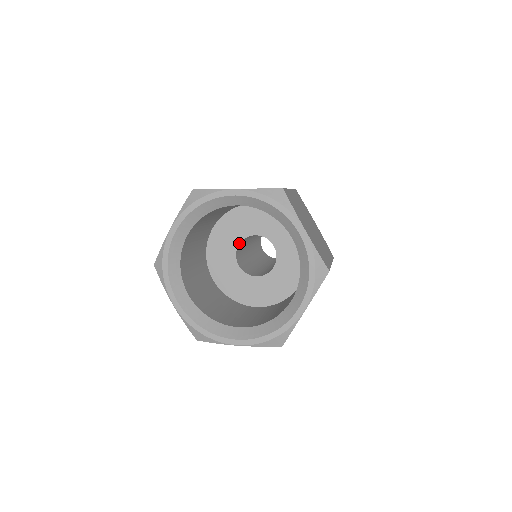
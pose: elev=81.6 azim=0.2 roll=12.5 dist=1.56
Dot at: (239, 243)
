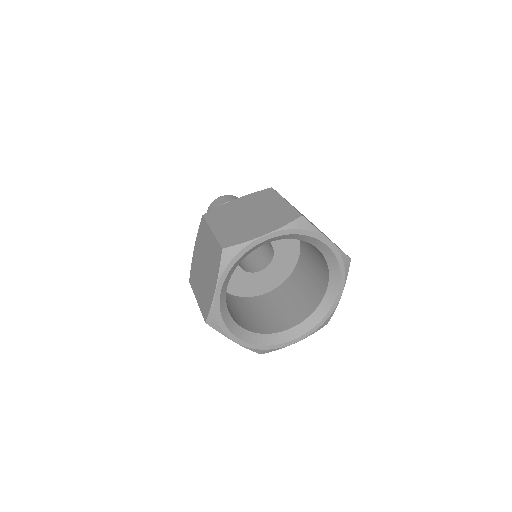
Dot at: occluded
